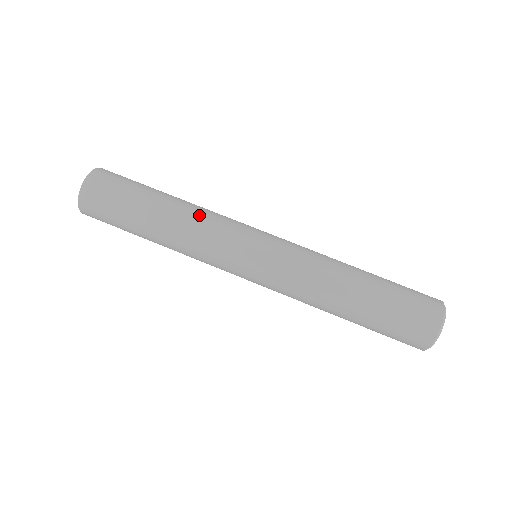
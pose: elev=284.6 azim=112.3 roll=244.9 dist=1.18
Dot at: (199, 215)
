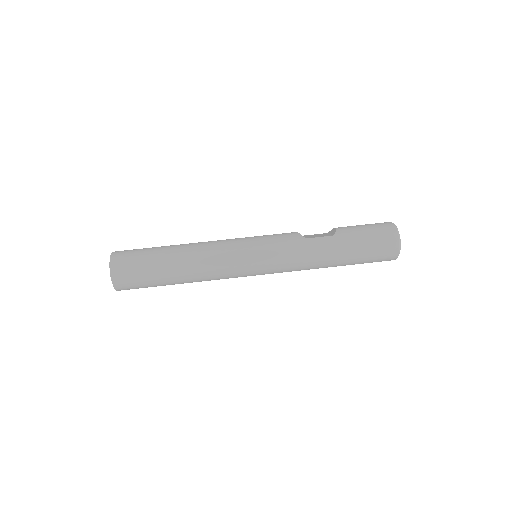
Dot at: (206, 264)
